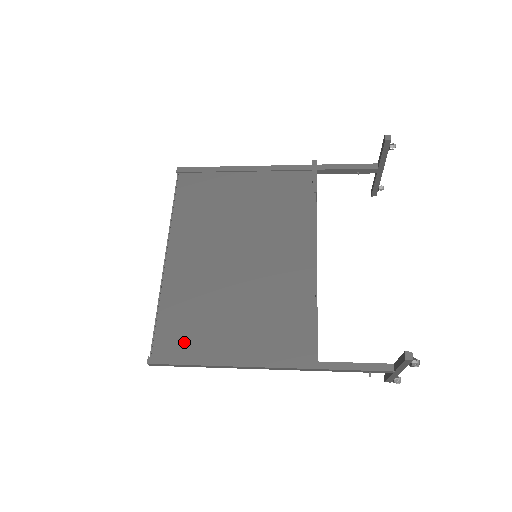
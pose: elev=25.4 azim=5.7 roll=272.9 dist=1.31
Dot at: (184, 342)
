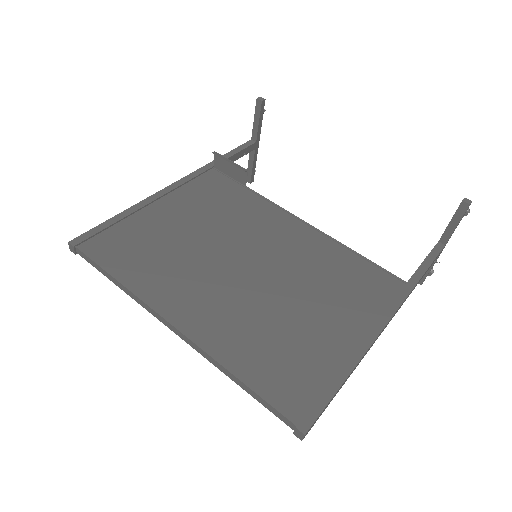
Dot at: (305, 376)
